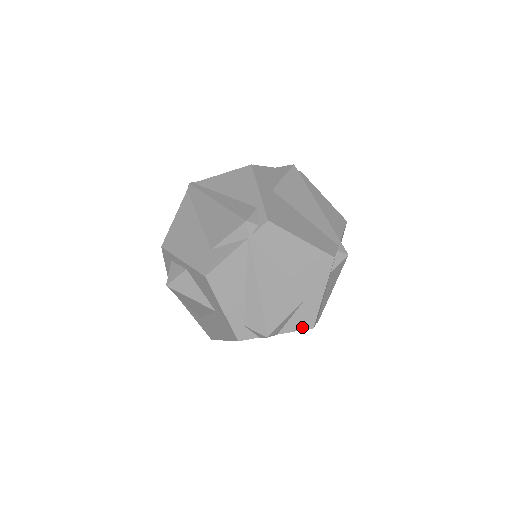
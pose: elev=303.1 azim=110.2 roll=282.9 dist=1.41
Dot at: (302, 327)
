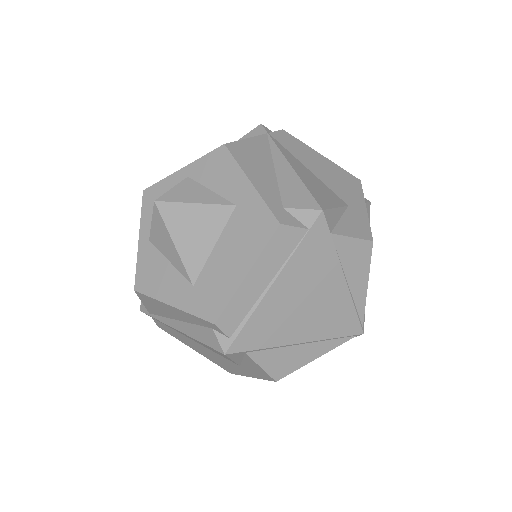
Dot at: (358, 235)
